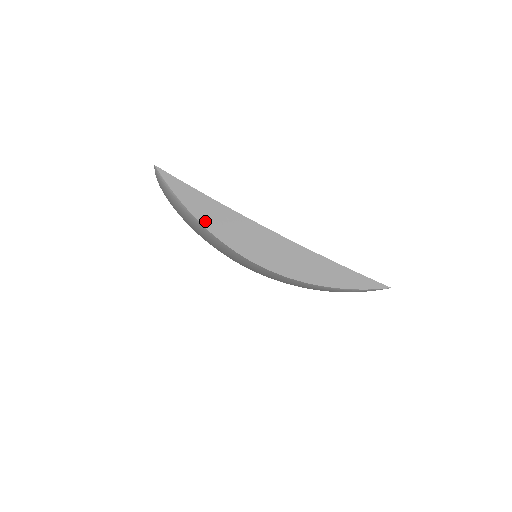
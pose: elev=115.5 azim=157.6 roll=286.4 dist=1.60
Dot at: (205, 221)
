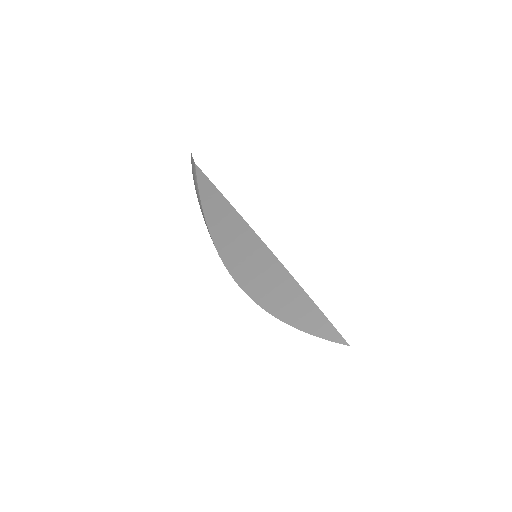
Dot at: (220, 242)
